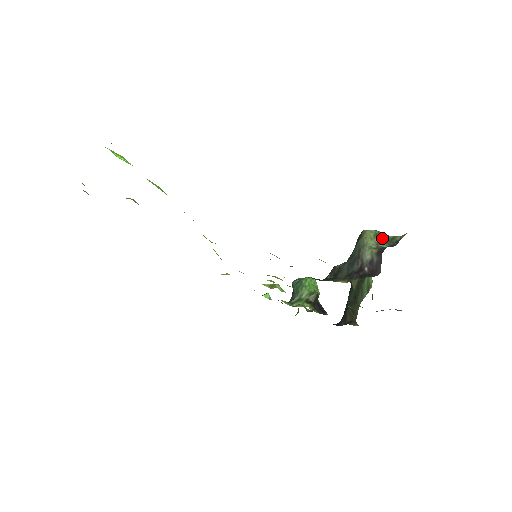
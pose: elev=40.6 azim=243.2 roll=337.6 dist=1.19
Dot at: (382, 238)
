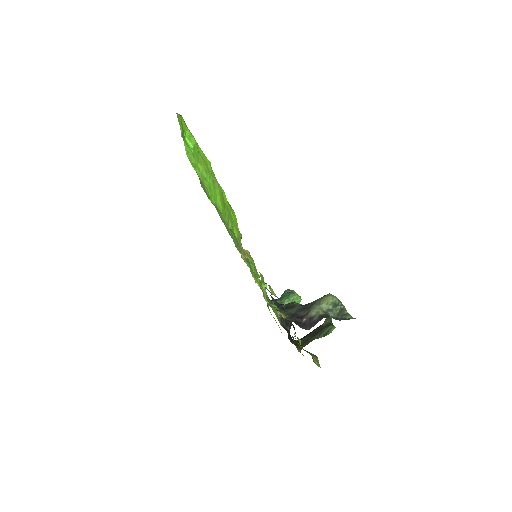
Dot at: (337, 308)
